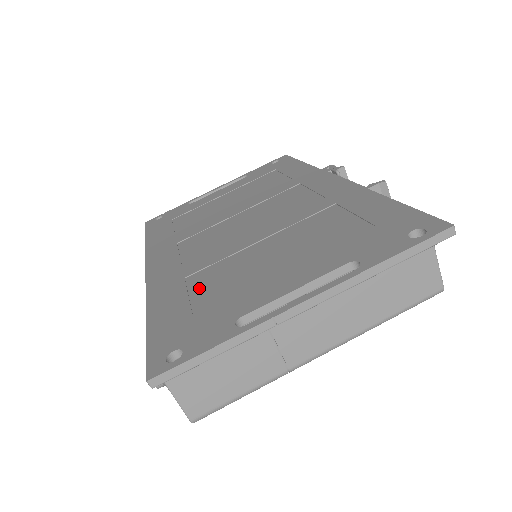
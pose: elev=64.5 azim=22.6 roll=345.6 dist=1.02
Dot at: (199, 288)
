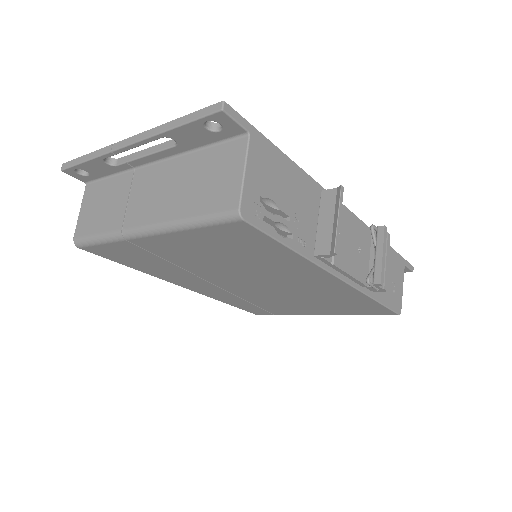
Dot at: occluded
